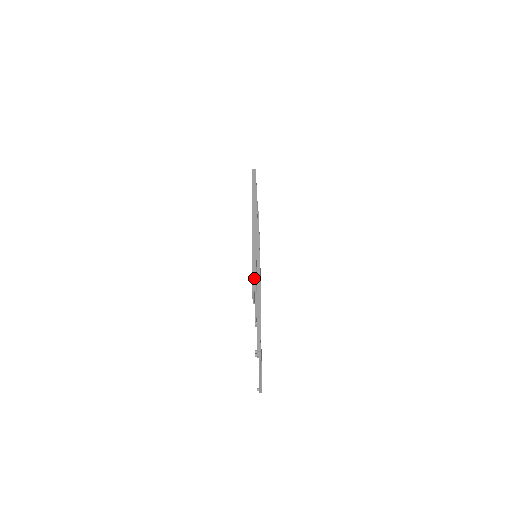
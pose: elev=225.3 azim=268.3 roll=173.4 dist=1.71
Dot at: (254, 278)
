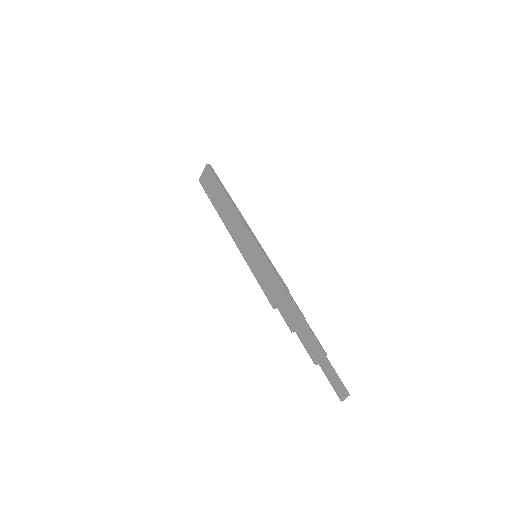
Dot at: (279, 277)
